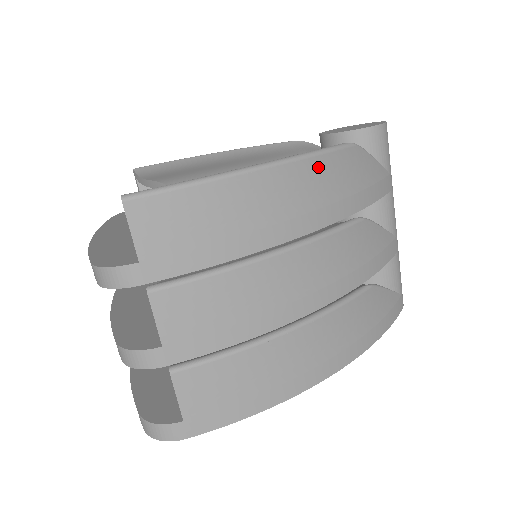
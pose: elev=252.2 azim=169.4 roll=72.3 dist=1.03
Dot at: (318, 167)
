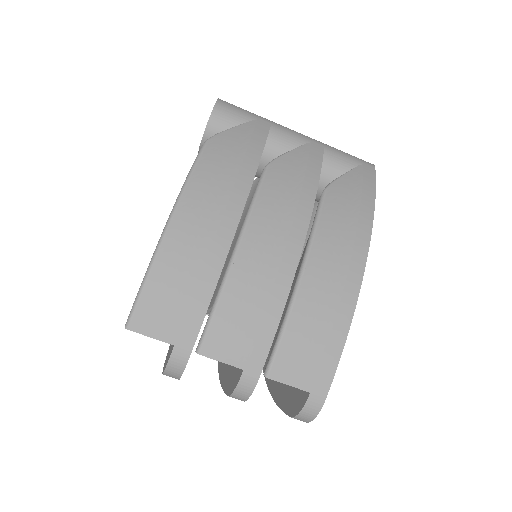
Dot at: (200, 181)
